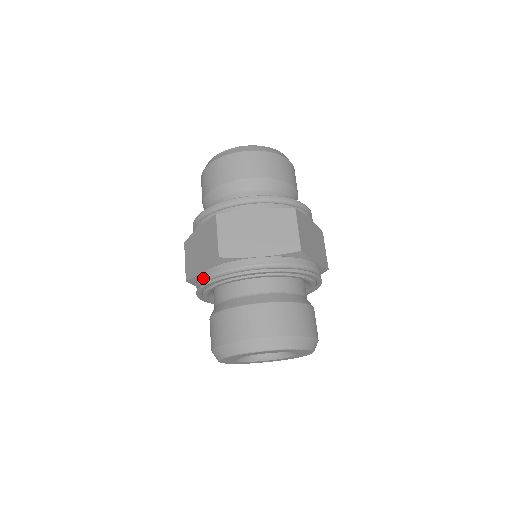
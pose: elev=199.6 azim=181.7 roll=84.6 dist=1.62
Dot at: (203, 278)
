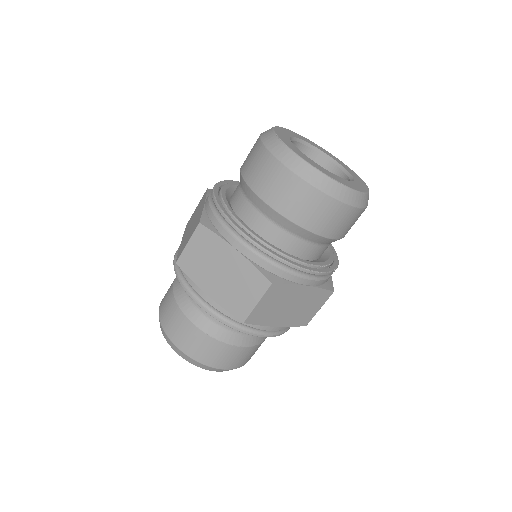
Dot at: (178, 250)
